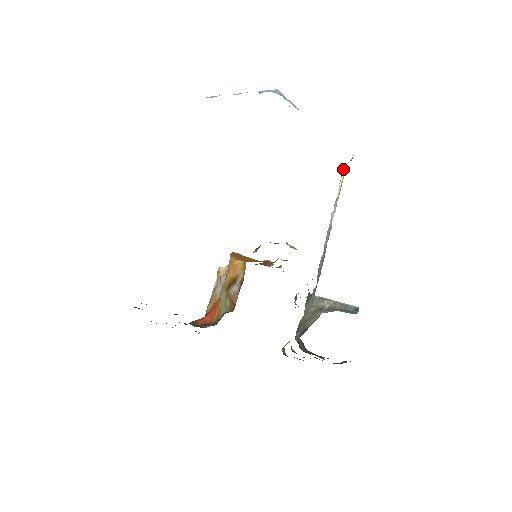
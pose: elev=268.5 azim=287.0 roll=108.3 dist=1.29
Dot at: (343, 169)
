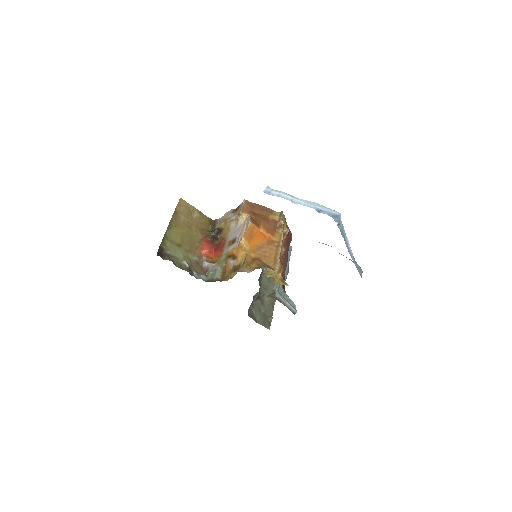
Dot at: occluded
